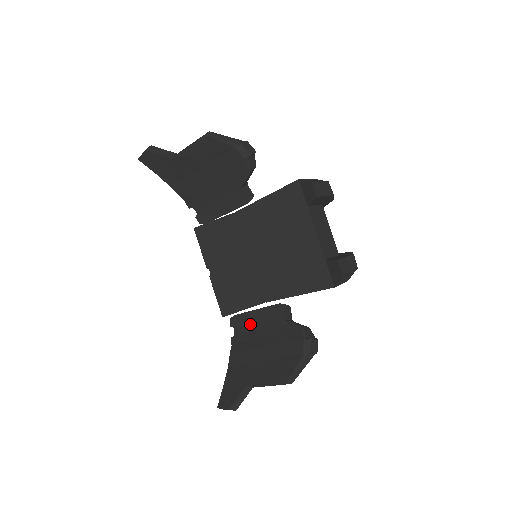
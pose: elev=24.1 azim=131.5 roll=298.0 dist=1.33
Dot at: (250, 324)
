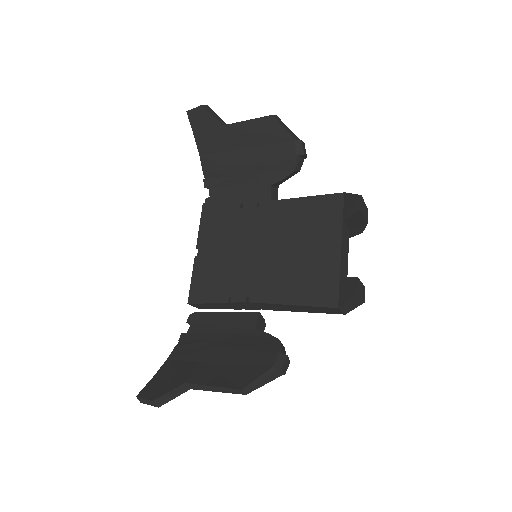
Dot at: (213, 325)
